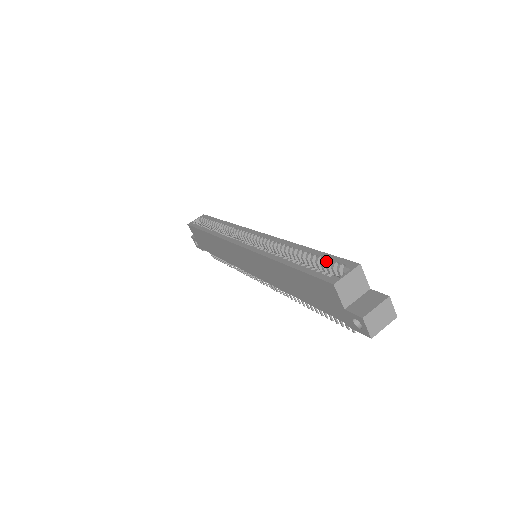
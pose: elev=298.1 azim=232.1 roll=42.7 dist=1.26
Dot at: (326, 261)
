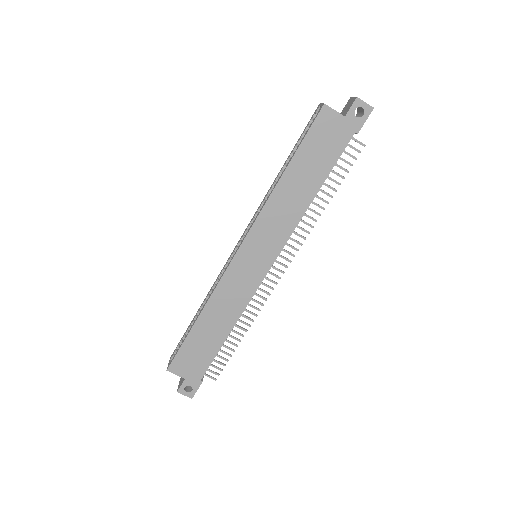
Dot at: occluded
